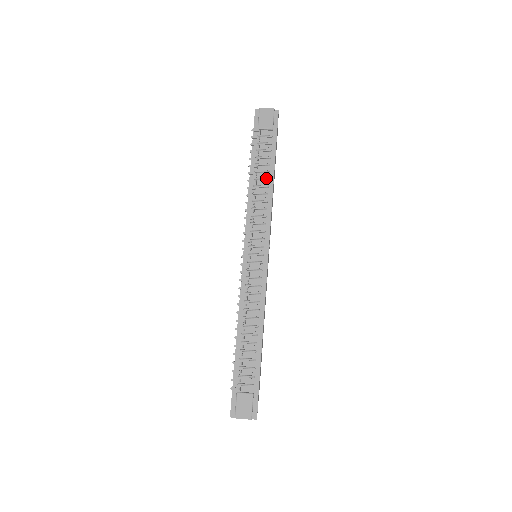
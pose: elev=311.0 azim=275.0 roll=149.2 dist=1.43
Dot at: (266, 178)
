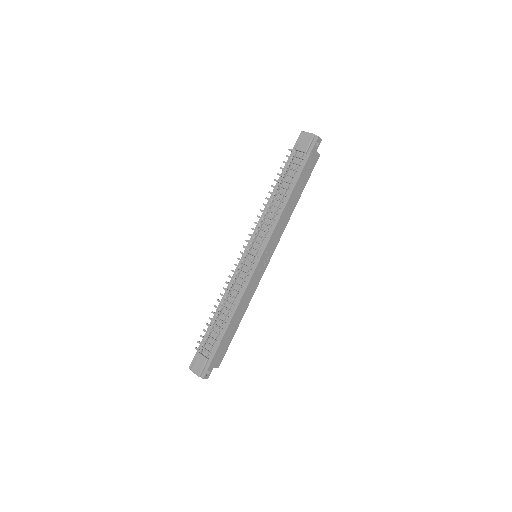
Dot at: (284, 194)
